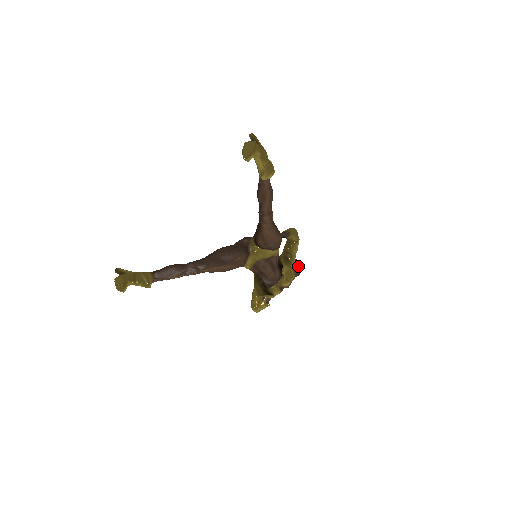
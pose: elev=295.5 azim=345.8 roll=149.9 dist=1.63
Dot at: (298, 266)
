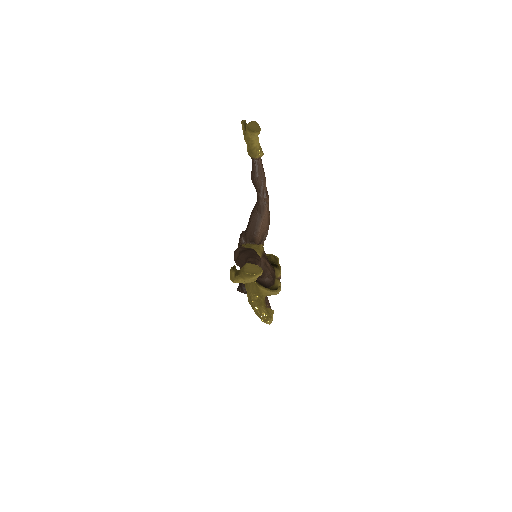
Dot at: occluded
